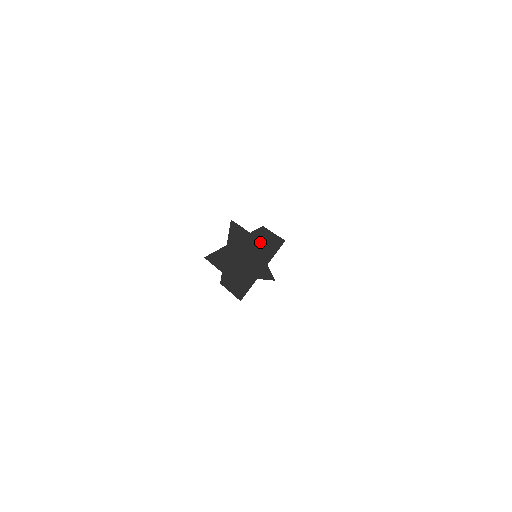
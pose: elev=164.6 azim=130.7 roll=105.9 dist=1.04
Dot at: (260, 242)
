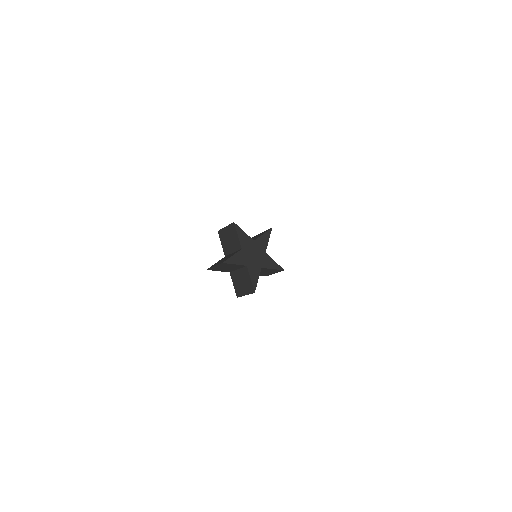
Dot at: occluded
